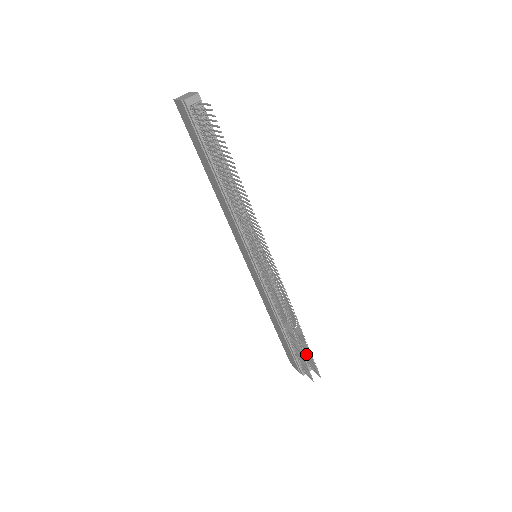
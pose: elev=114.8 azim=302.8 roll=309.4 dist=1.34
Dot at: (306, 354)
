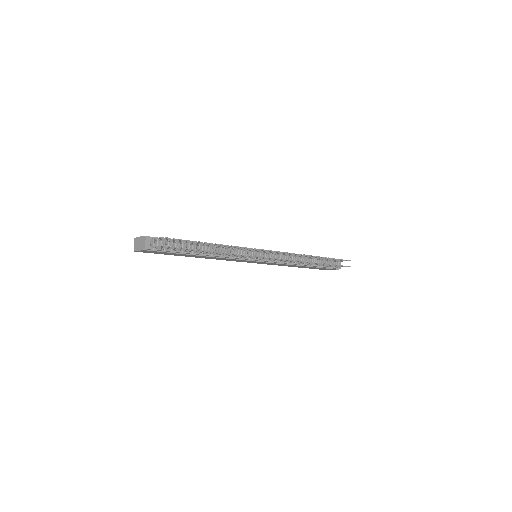
Dot at: (331, 260)
